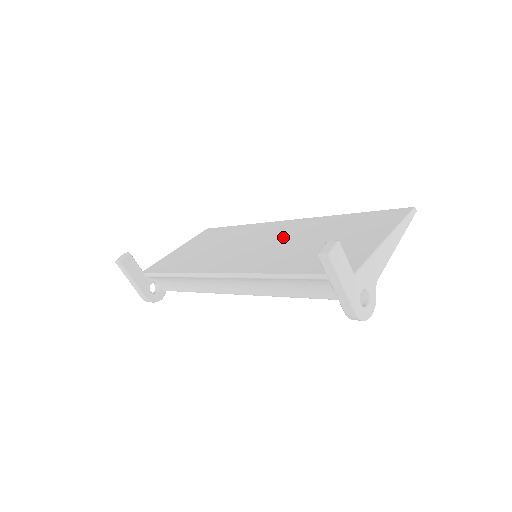
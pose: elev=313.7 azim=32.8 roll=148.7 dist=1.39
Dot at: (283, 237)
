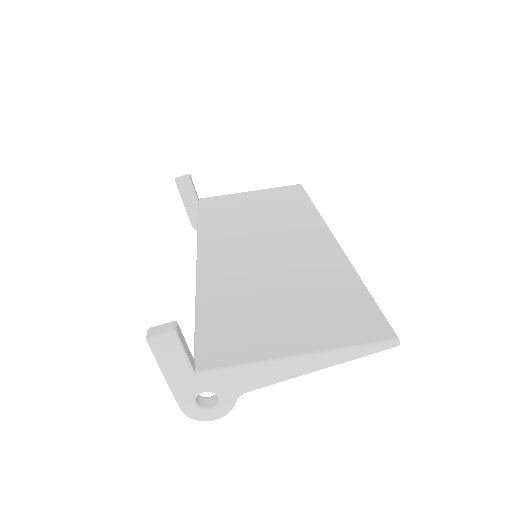
Dot at: (285, 255)
